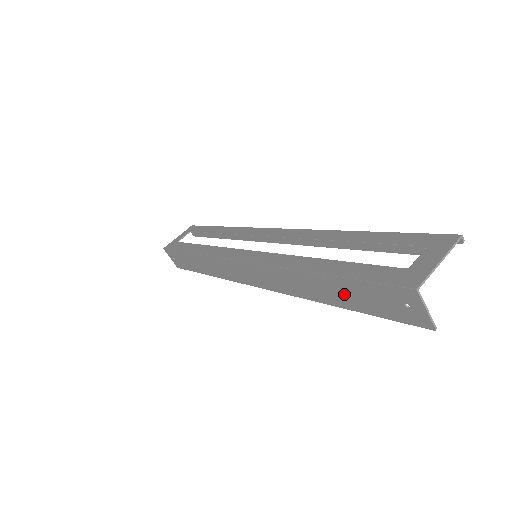
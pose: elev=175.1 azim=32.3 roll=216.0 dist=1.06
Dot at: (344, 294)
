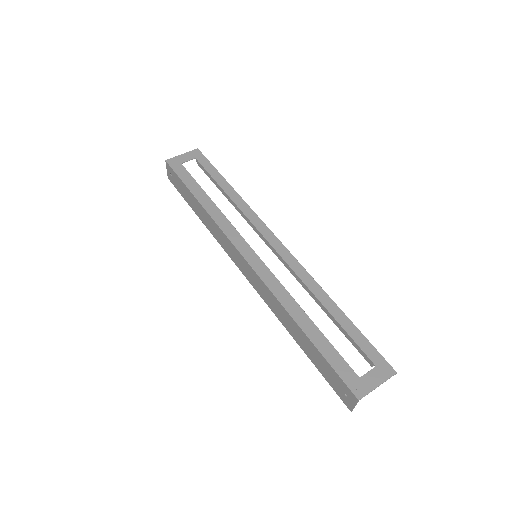
Dot at: (311, 352)
